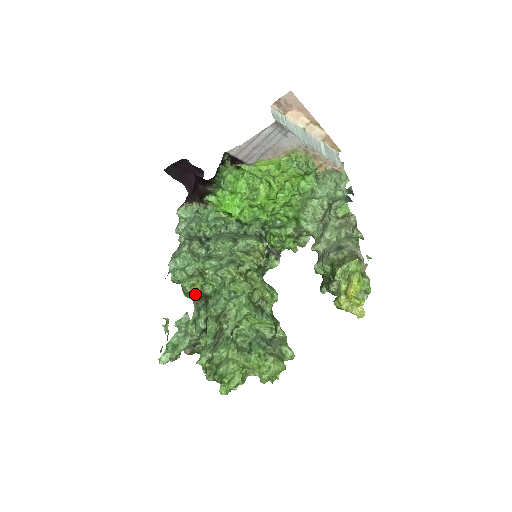
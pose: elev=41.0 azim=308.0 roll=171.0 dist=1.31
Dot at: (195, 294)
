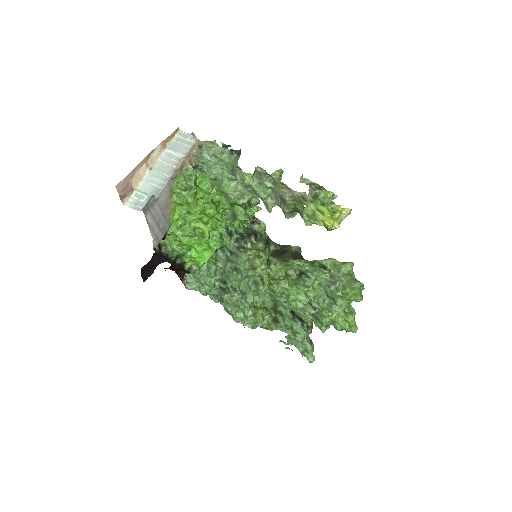
Dot at: (271, 319)
